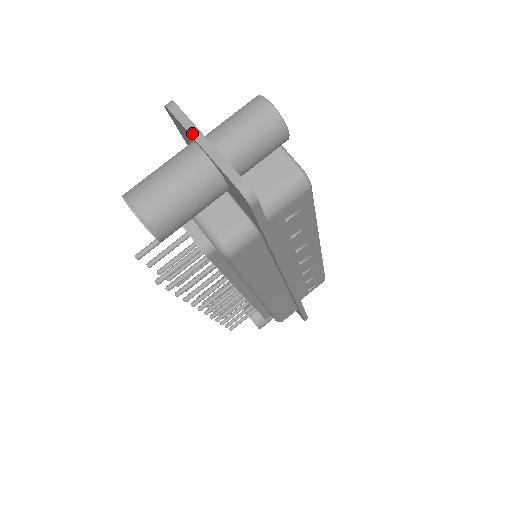
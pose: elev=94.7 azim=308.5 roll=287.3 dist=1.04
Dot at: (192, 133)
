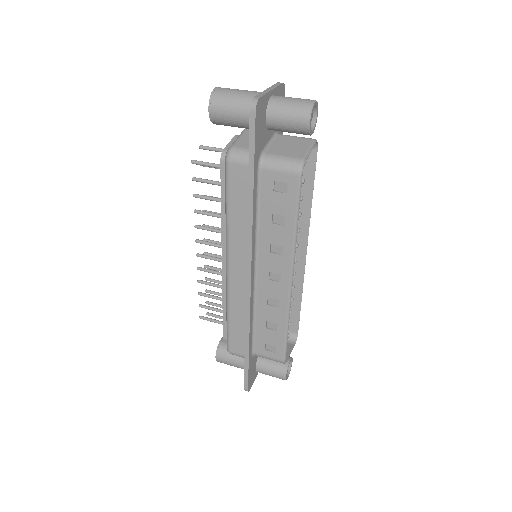
Dot at: (271, 87)
